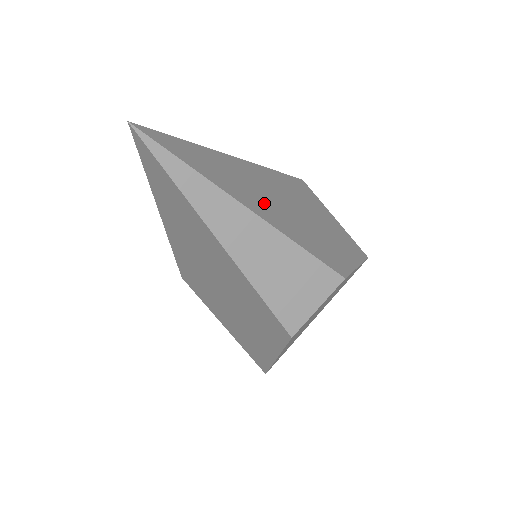
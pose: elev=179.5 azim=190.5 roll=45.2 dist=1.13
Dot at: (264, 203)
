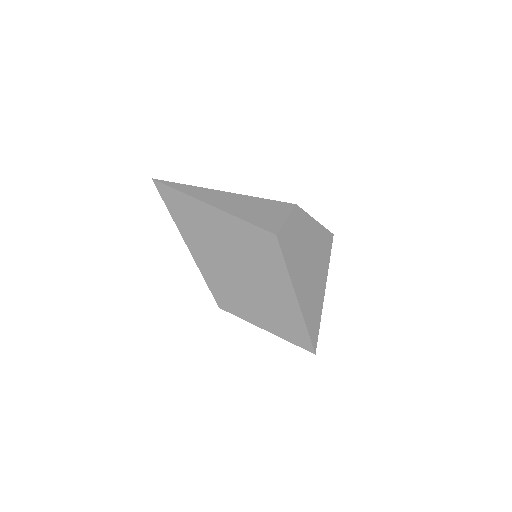
Dot at: occluded
